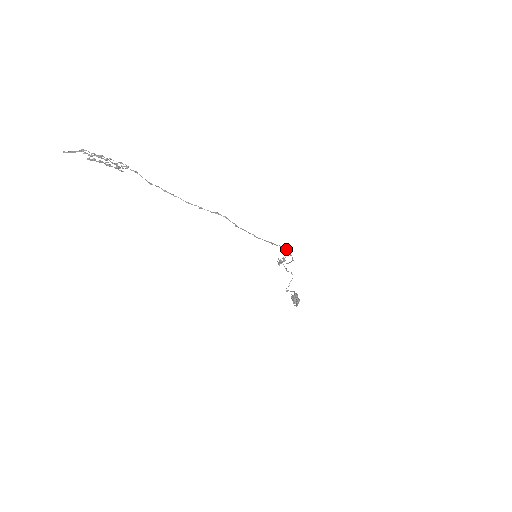
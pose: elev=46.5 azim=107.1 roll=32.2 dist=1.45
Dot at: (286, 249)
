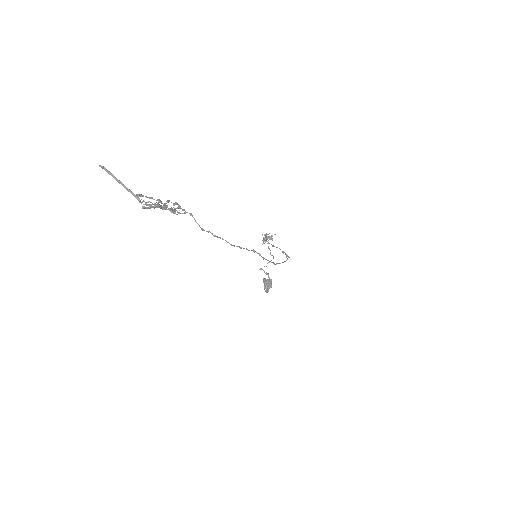
Dot at: (289, 257)
